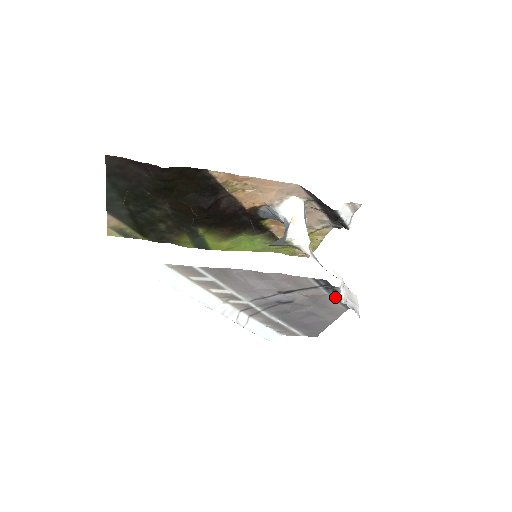
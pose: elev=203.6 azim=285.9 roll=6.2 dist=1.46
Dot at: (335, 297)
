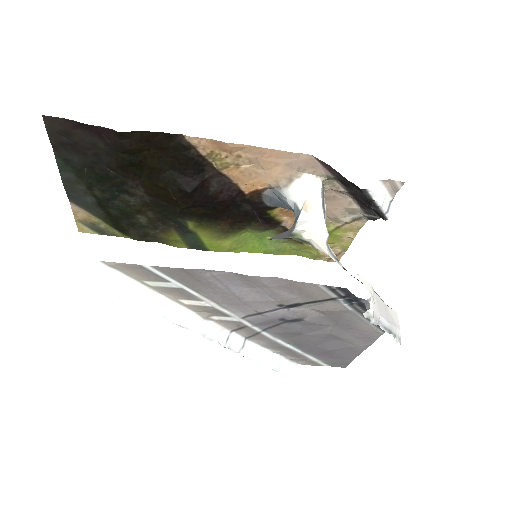
Dot at: occluded
